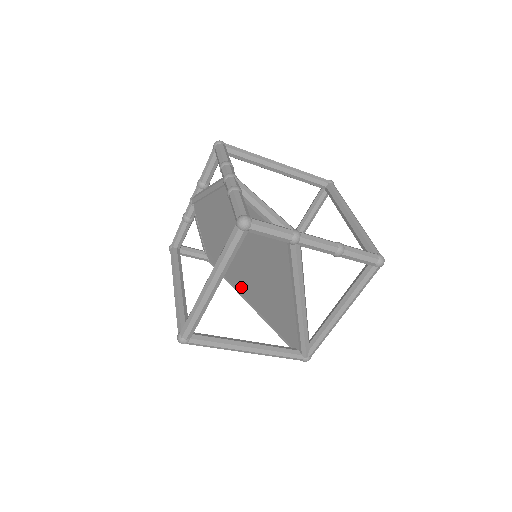
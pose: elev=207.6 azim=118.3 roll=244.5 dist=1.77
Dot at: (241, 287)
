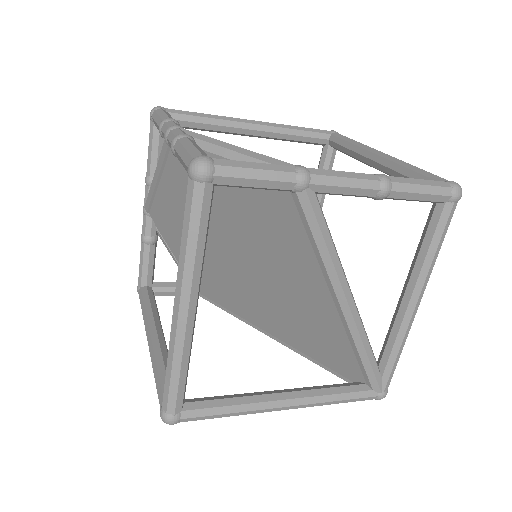
Dot at: (250, 314)
